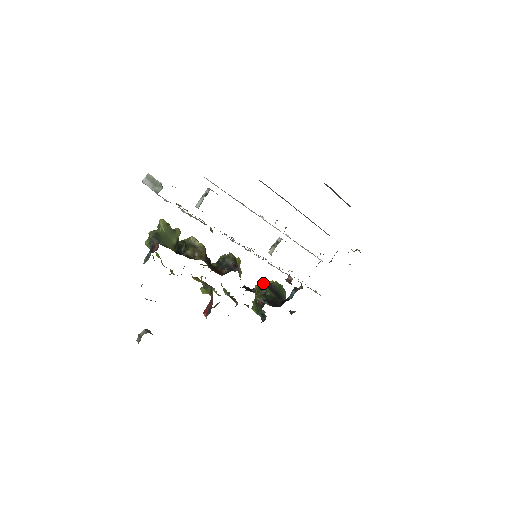
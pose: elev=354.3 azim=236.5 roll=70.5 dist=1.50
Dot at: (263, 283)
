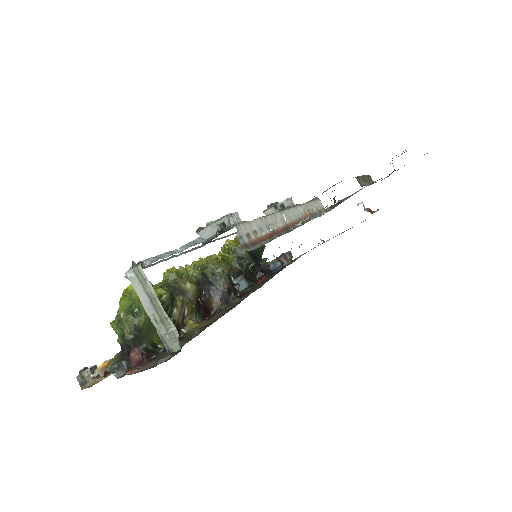
Dot at: occluded
